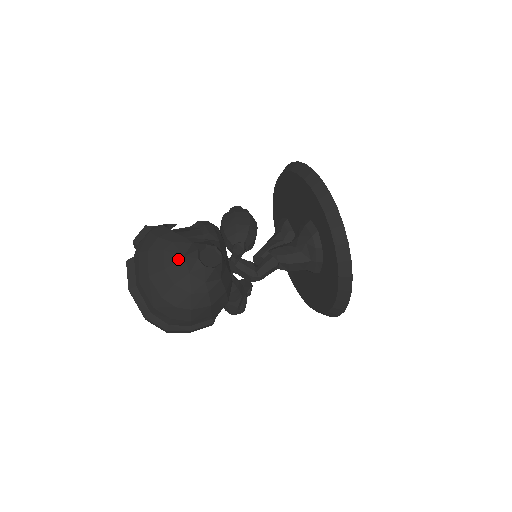
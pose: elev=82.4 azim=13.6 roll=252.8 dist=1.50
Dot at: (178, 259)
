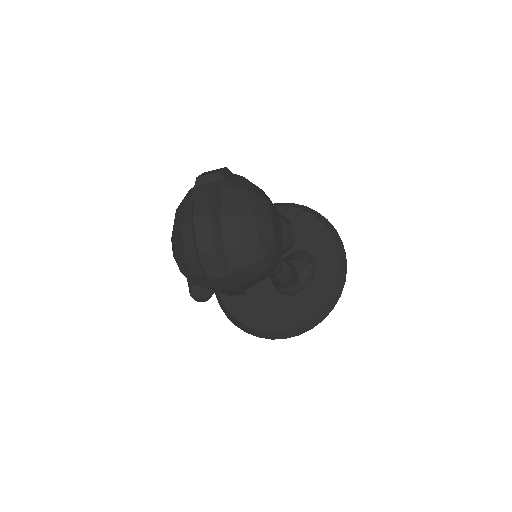
Dot at: (278, 218)
